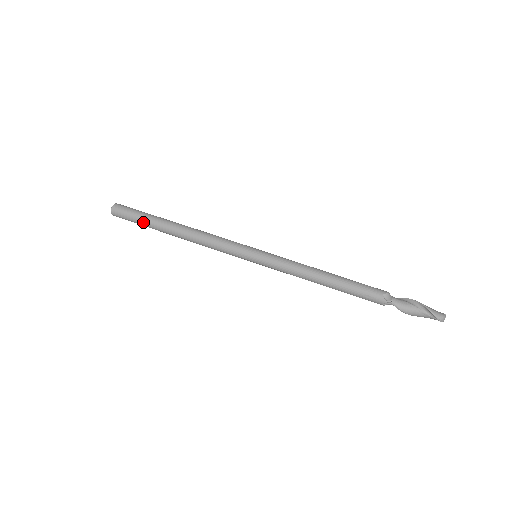
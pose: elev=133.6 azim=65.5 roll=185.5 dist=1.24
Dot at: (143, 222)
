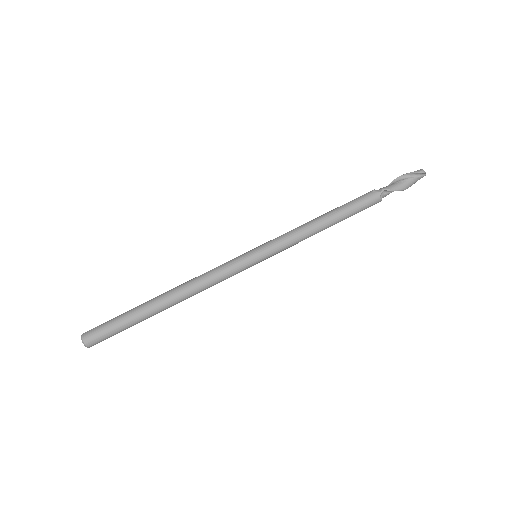
Dot at: (127, 320)
